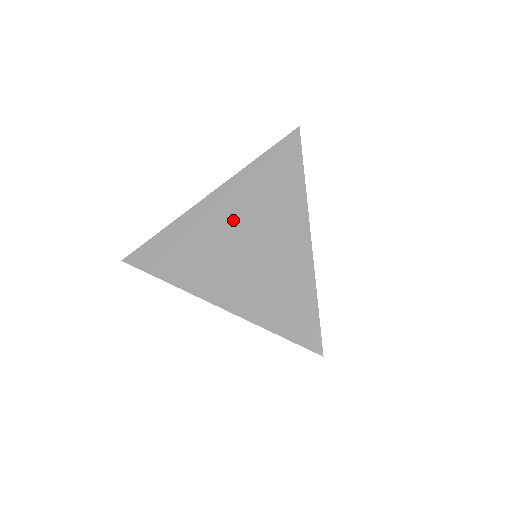
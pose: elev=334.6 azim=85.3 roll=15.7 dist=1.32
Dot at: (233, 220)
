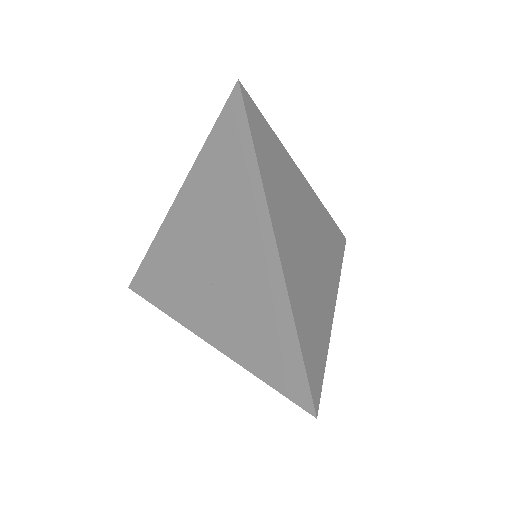
Dot at: occluded
